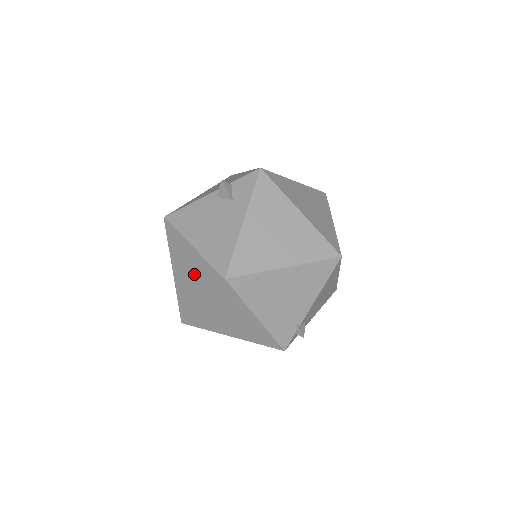
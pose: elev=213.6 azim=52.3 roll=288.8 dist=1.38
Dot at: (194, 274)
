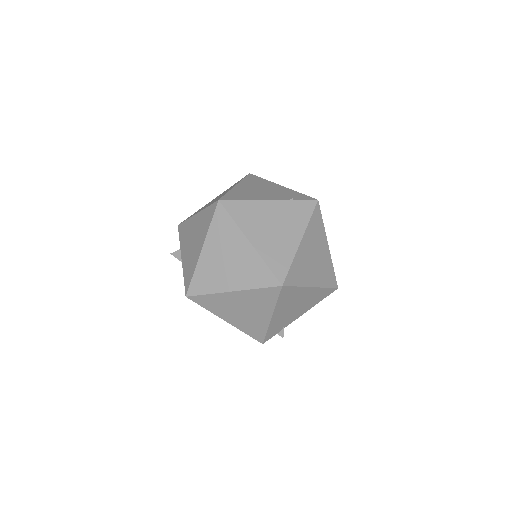
Dot at: (238, 265)
